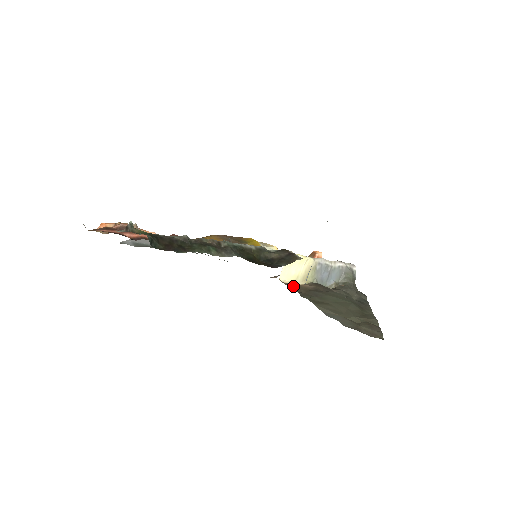
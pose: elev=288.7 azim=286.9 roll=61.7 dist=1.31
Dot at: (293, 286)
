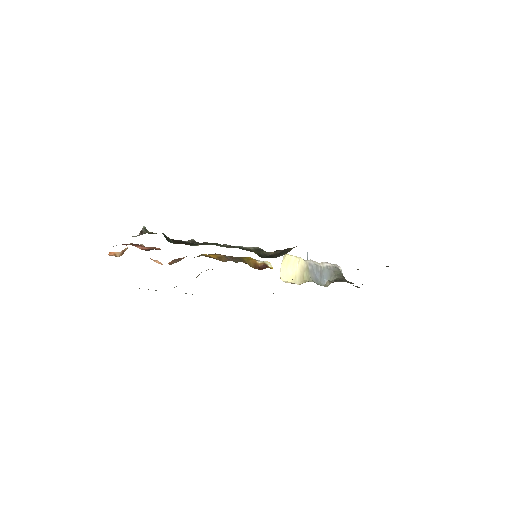
Dot at: occluded
